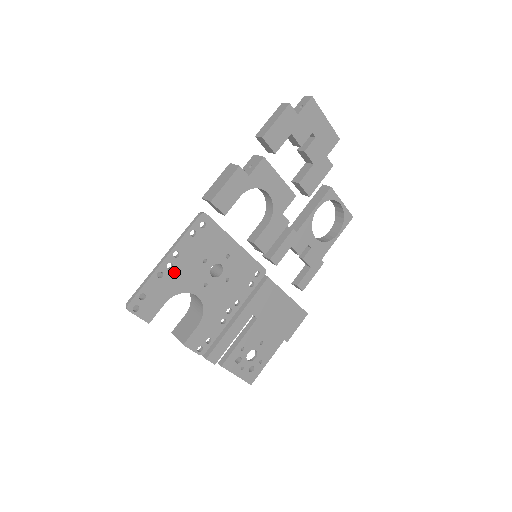
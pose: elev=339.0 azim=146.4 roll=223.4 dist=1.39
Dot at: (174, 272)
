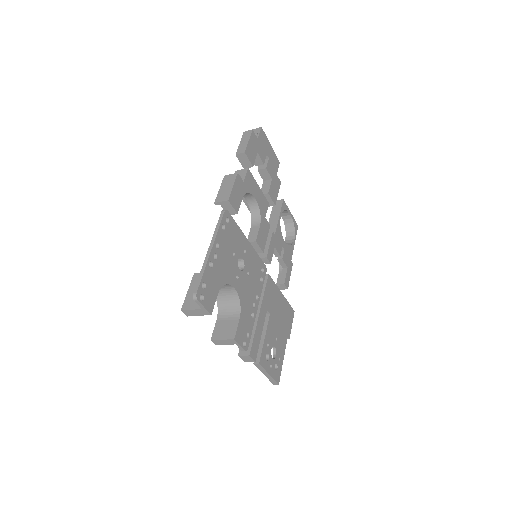
Dot at: (218, 263)
